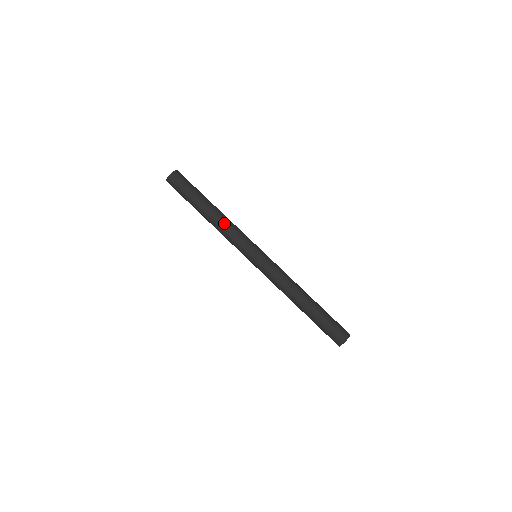
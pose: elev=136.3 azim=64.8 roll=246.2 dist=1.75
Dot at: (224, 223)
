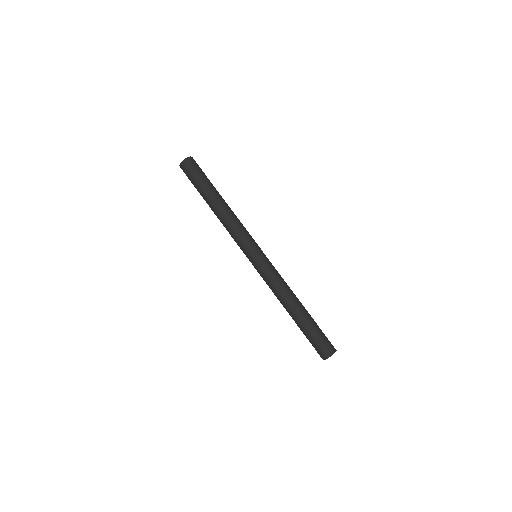
Dot at: (227, 219)
